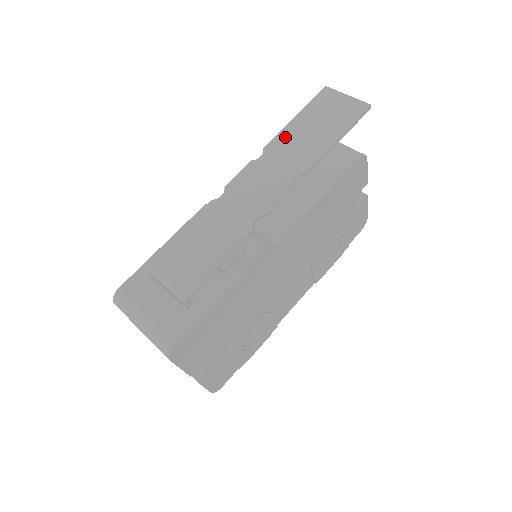
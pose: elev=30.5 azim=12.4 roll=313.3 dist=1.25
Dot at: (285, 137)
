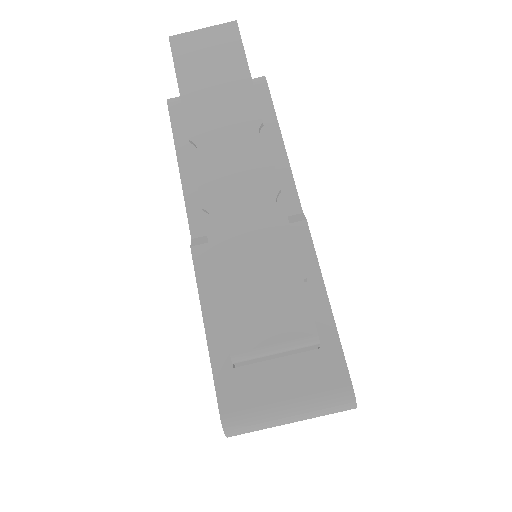
Dot at: (196, 112)
